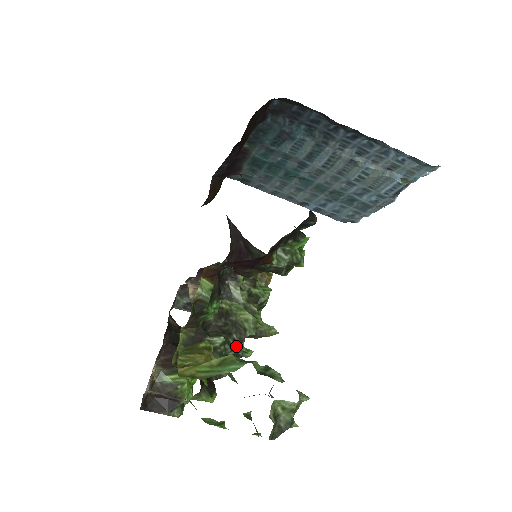
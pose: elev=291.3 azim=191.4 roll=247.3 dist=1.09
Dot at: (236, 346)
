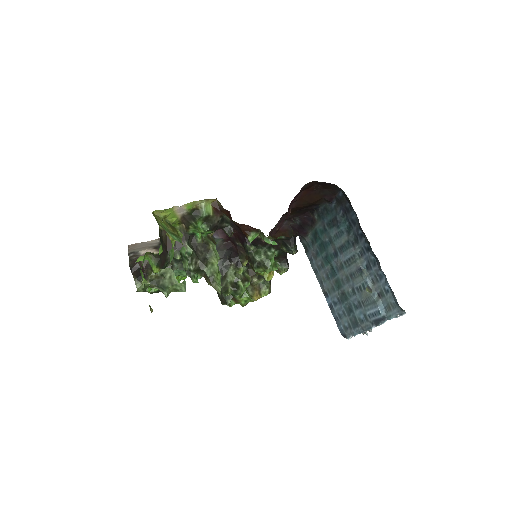
Dot at: (193, 265)
